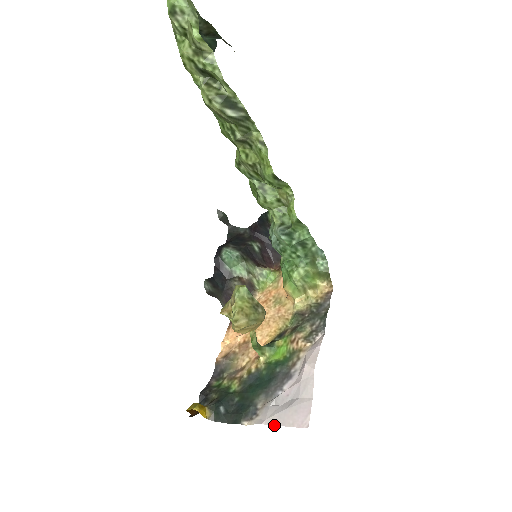
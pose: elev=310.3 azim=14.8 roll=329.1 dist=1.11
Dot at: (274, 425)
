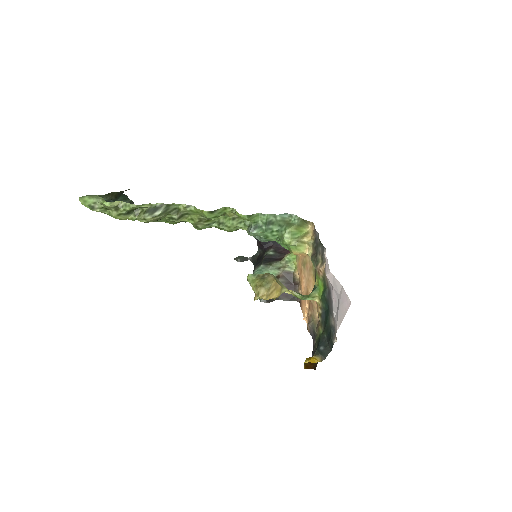
Dot at: occluded
